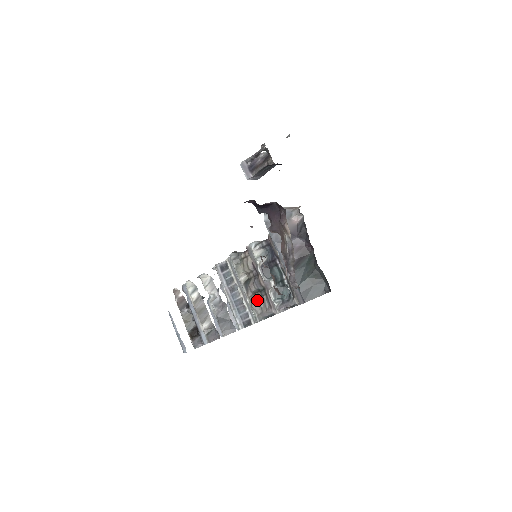
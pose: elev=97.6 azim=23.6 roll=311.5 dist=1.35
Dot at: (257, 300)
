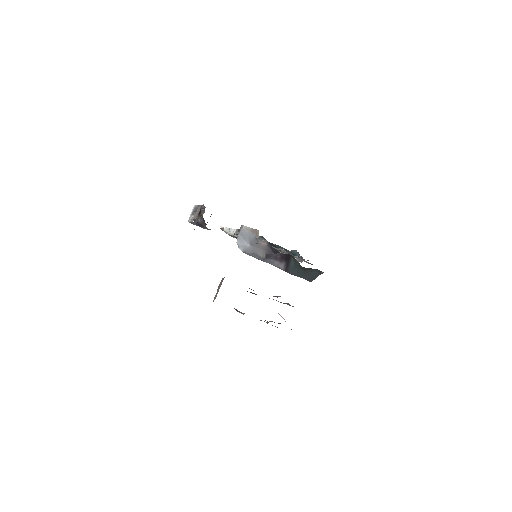
Dot at: (280, 252)
